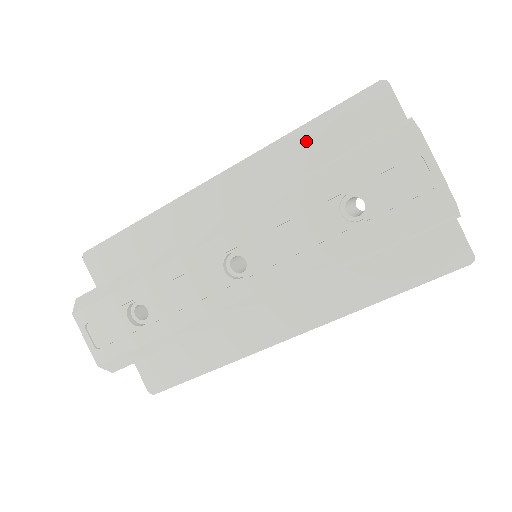
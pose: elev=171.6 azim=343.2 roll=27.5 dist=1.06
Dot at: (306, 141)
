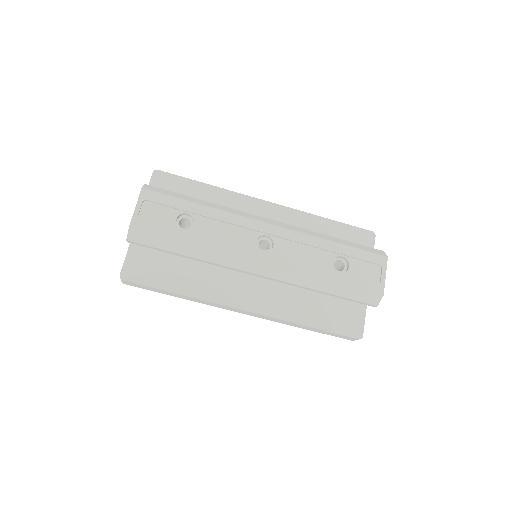
Dot at: (326, 226)
